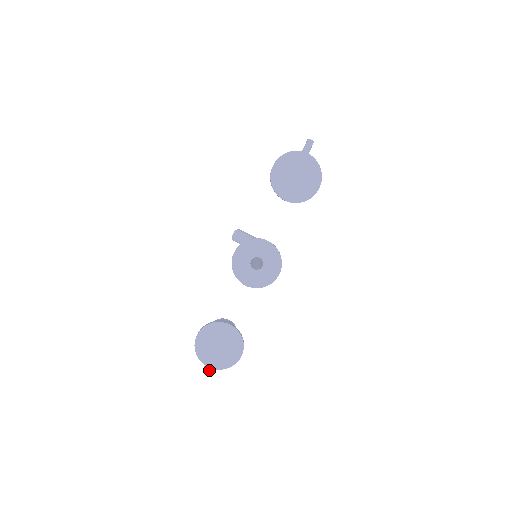
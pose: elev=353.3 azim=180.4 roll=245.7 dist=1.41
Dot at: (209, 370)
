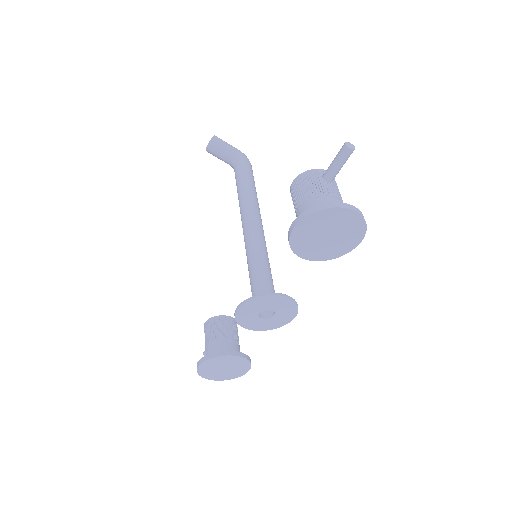
Dot at: occluded
